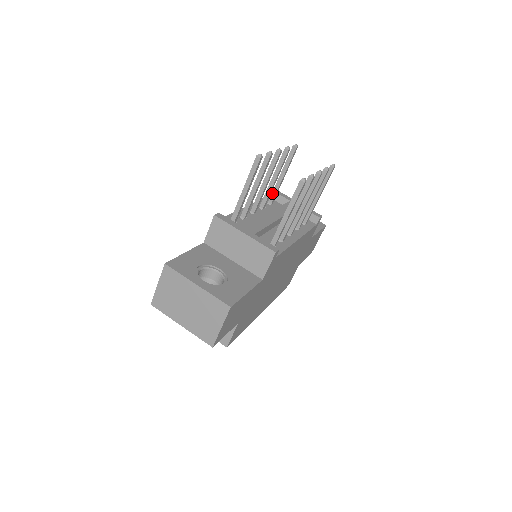
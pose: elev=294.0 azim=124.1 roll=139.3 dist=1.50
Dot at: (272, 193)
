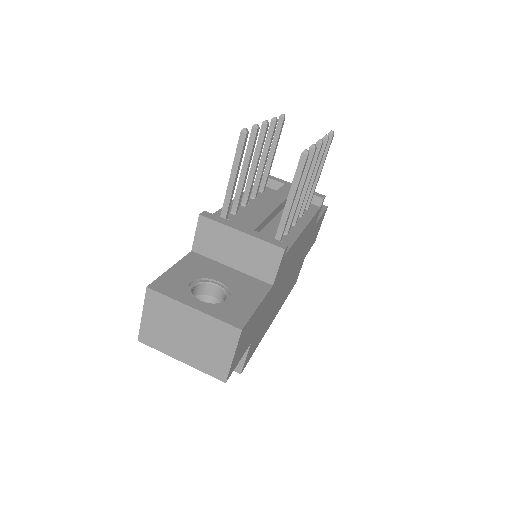
Dot at: (262, 178)
